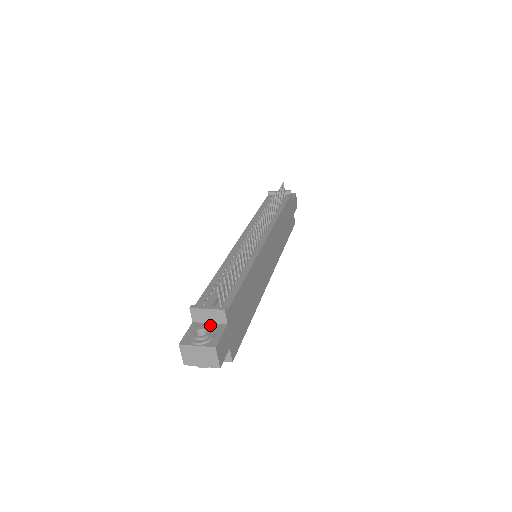
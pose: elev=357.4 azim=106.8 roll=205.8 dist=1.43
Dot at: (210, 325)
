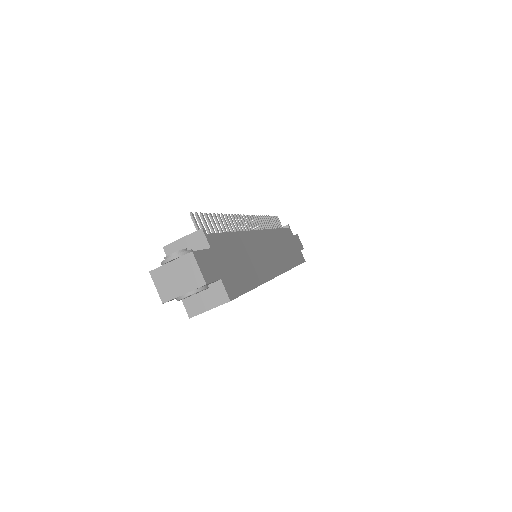
Dot at: occluded
